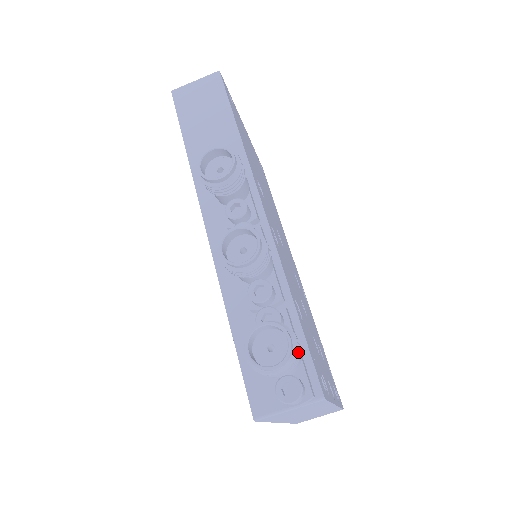
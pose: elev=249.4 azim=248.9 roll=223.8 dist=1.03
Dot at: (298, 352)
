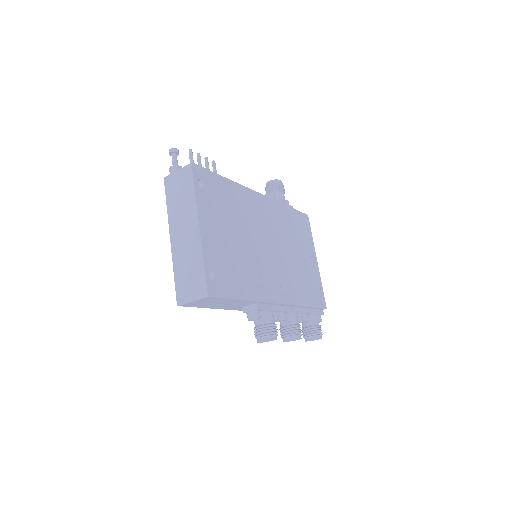
Dot at: occluded
